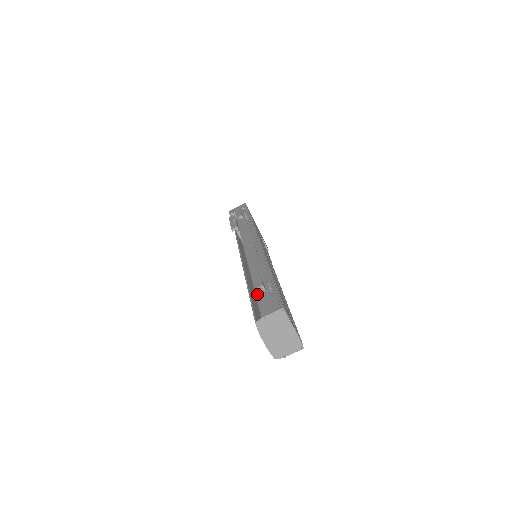
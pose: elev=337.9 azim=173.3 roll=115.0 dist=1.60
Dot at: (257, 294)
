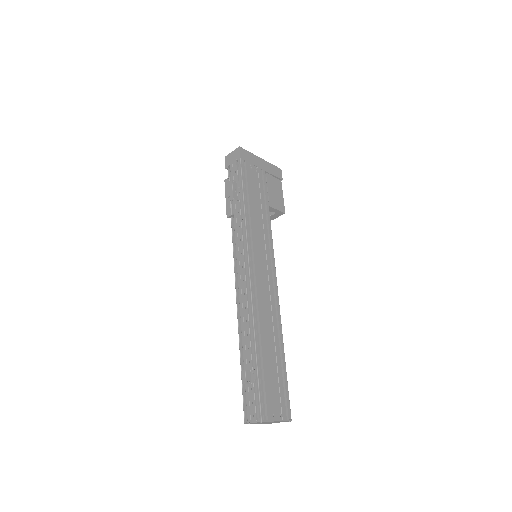
Dot at: occluded
